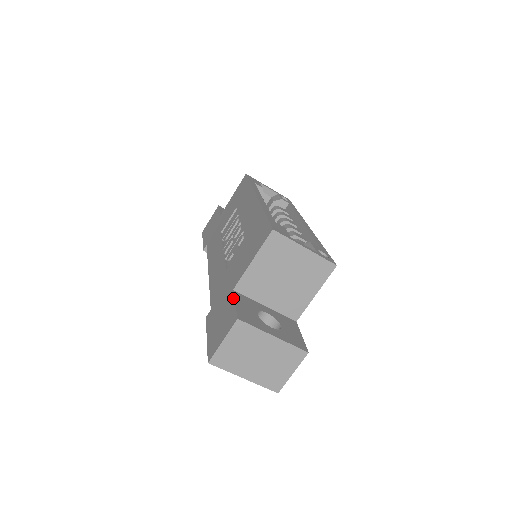
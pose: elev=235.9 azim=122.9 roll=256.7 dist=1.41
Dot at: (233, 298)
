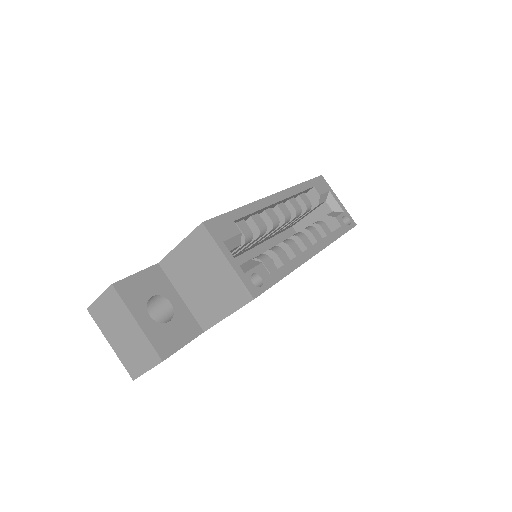
Dot at: occluded
